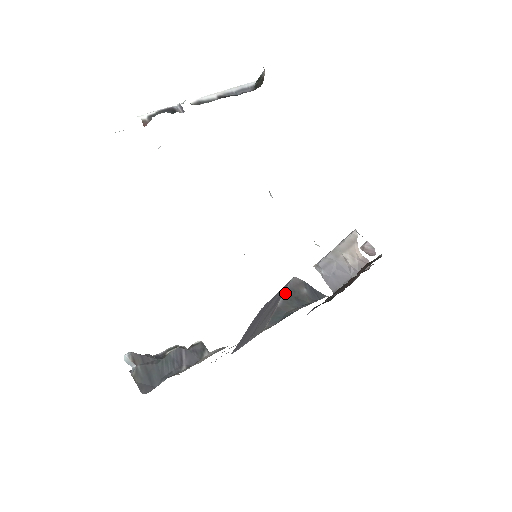
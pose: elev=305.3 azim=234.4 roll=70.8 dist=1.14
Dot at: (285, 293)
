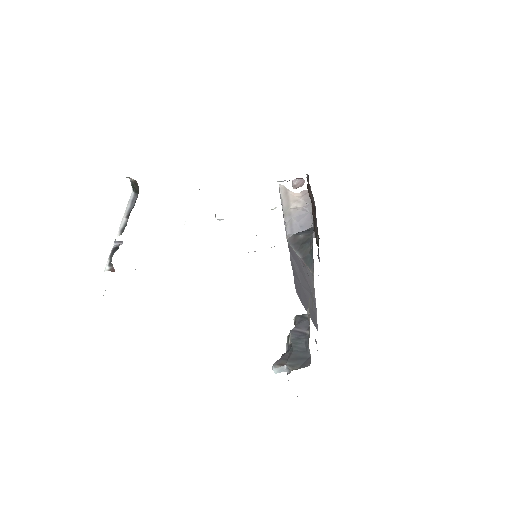
Dot at: (295, 250)
